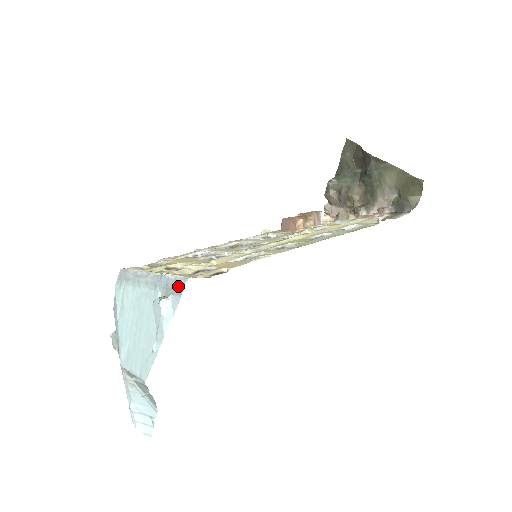
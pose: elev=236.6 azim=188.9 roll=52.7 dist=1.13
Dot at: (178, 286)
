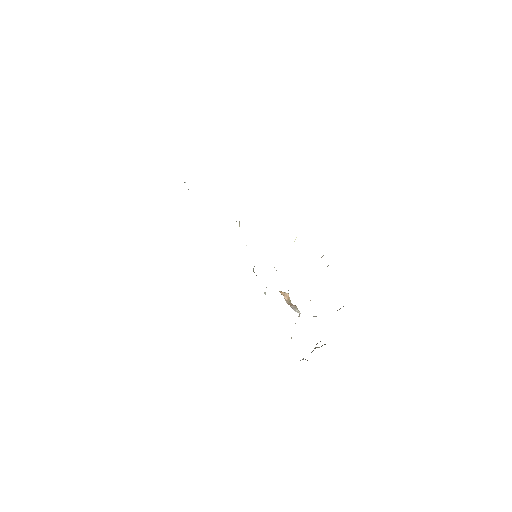
Dot at: occluded
